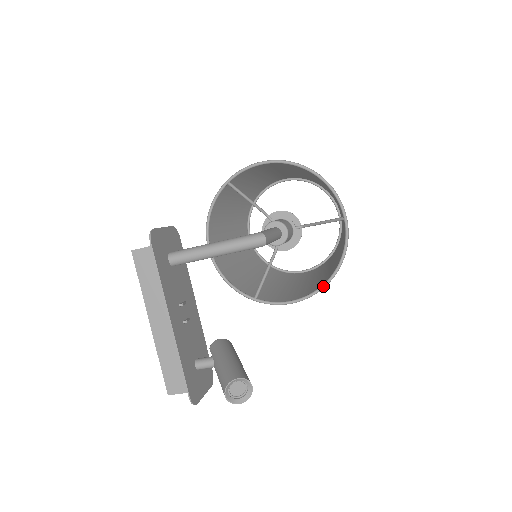
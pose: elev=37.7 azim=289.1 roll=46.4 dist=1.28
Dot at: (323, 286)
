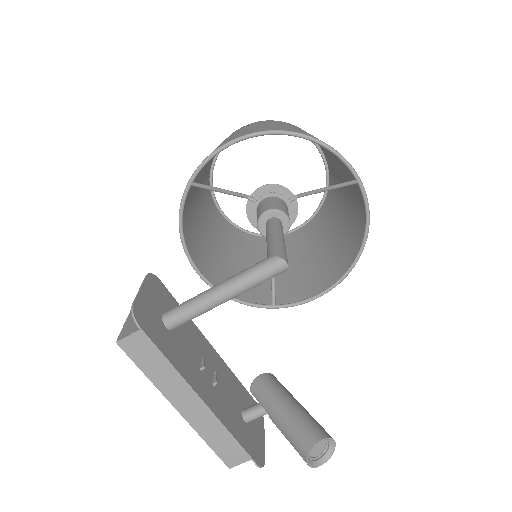
Dot at: (352, 267)
